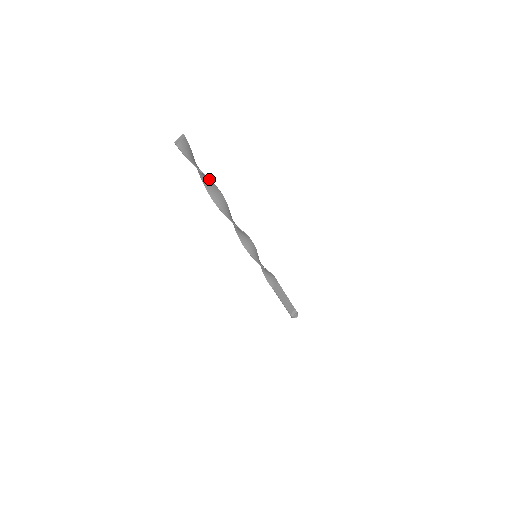
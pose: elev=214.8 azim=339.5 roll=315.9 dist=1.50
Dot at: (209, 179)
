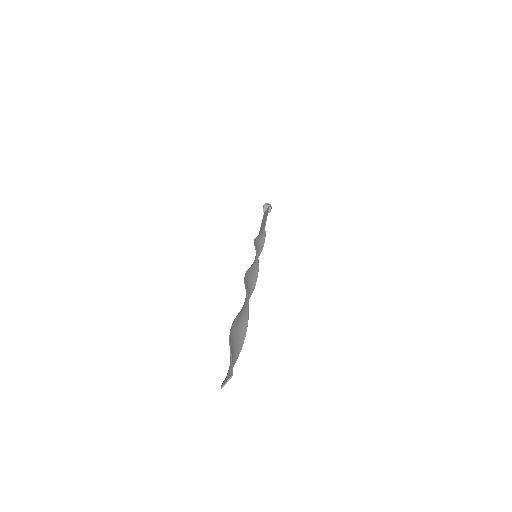
Dot at: occluded
